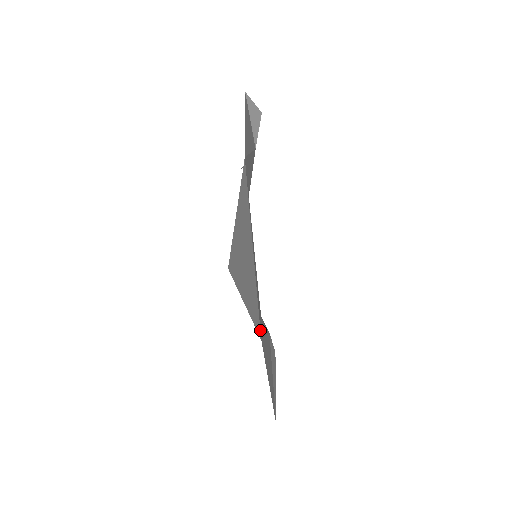
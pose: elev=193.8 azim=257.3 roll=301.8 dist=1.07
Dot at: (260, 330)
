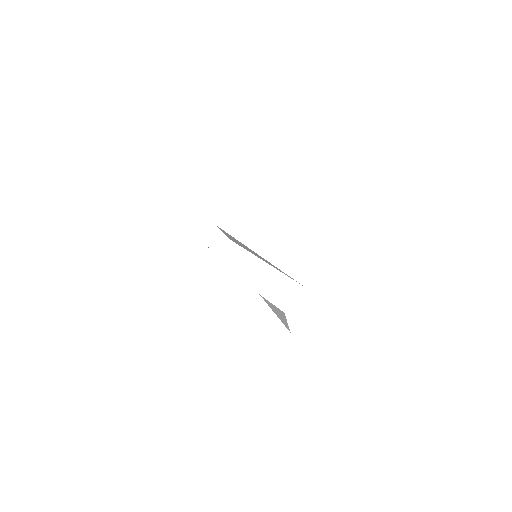
Dot at: occluded
